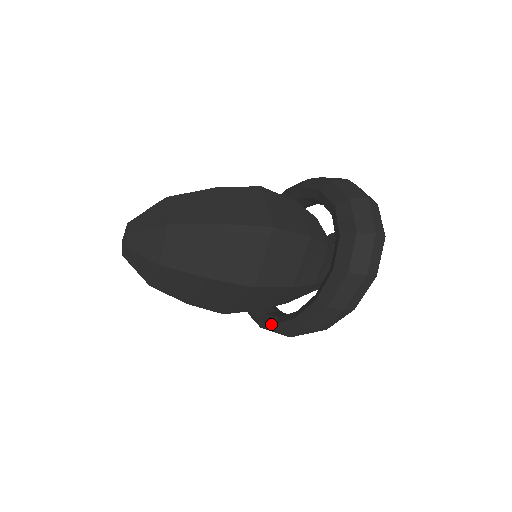
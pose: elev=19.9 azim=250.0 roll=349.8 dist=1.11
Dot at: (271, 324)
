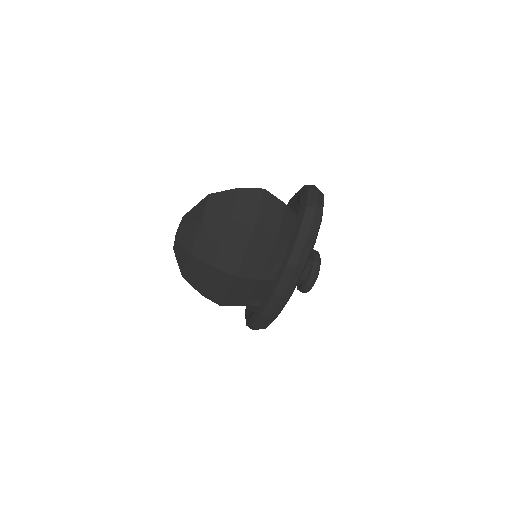
Dot at: (268, 292)
